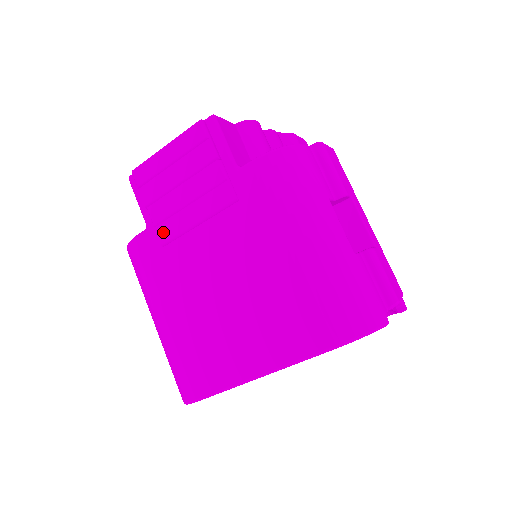
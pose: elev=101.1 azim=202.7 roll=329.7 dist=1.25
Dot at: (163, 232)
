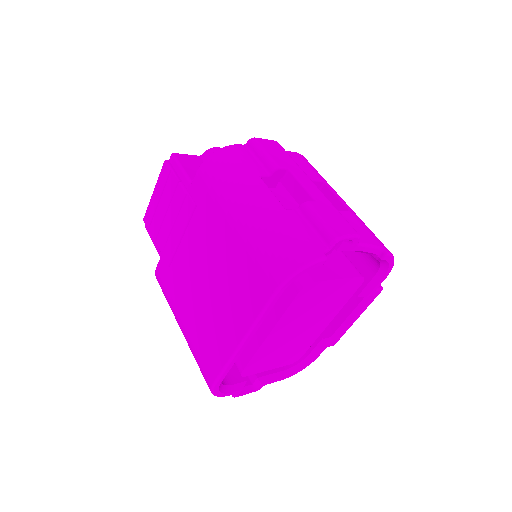
Dot at: (166, 255)
